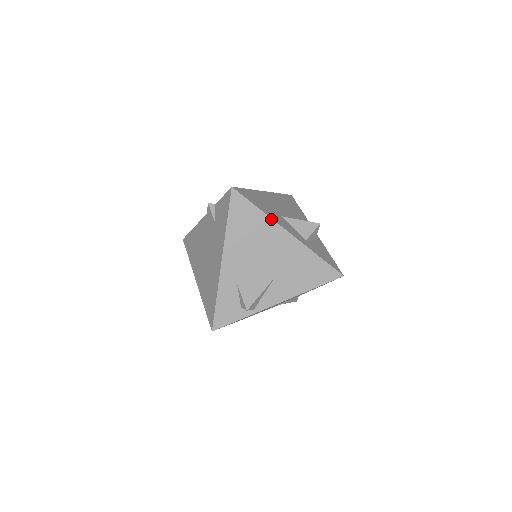
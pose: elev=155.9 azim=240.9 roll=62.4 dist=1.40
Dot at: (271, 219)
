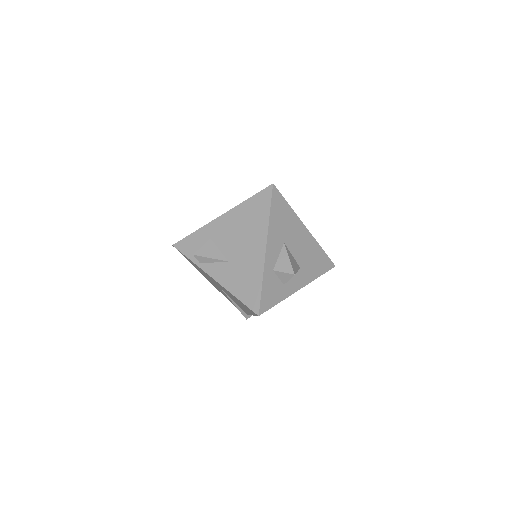
Dot at: (268, 227)
